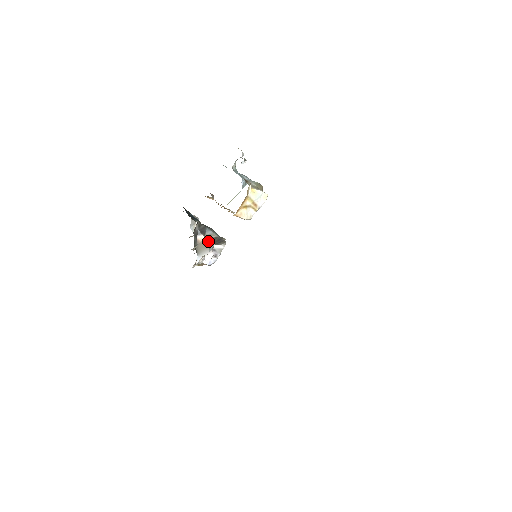
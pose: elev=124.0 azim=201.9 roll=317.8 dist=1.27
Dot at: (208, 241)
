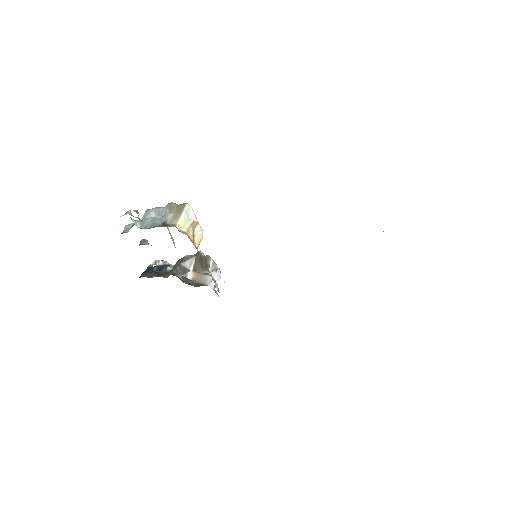
Dot at: (198, 271)
